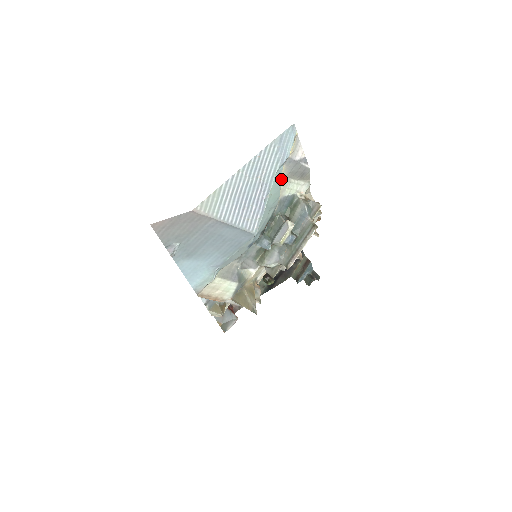
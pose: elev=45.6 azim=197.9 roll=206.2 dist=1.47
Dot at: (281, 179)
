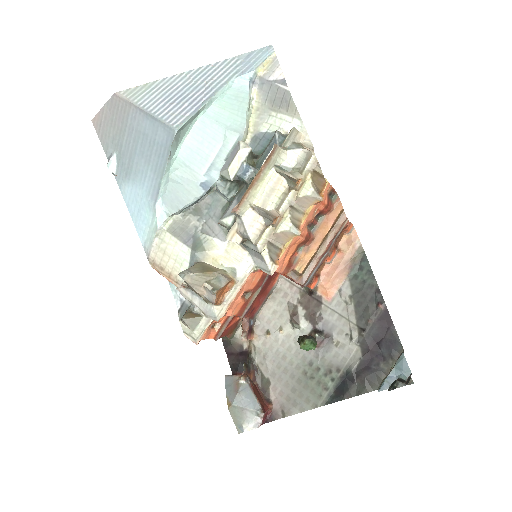
Dot at: (247, 100)
